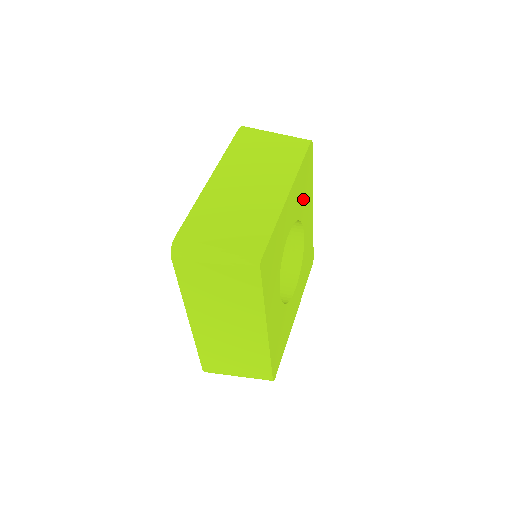
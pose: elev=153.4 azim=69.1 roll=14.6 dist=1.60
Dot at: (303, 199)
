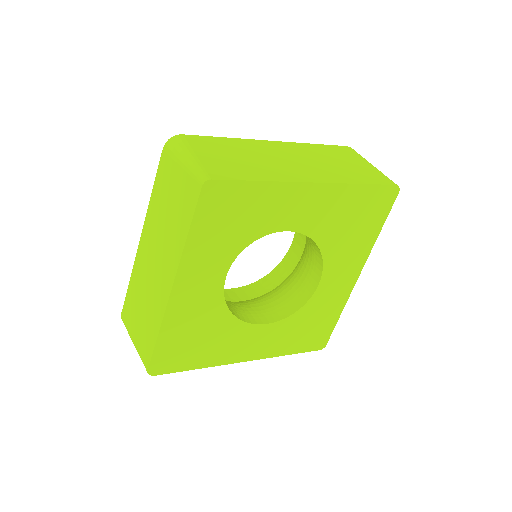
Dot at: (342, 234)
